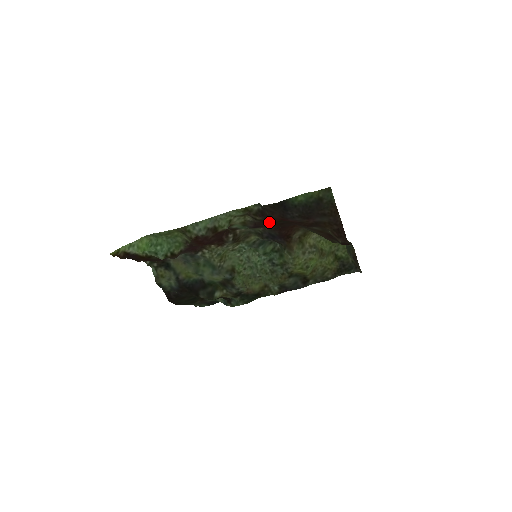
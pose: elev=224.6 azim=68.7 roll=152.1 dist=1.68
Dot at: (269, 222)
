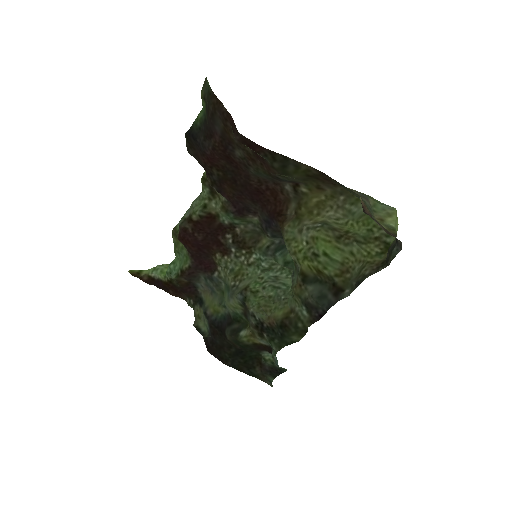
Dot at: (222, 183)
